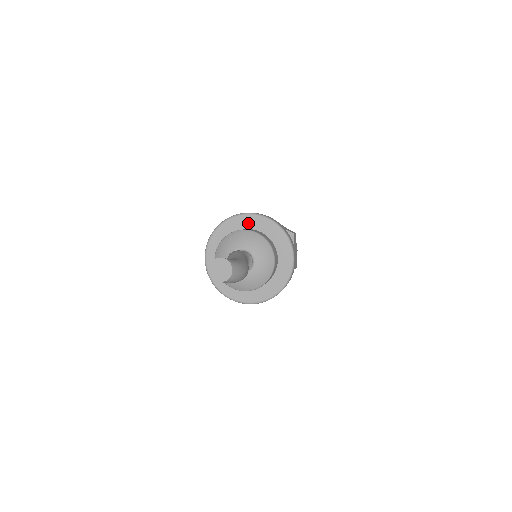
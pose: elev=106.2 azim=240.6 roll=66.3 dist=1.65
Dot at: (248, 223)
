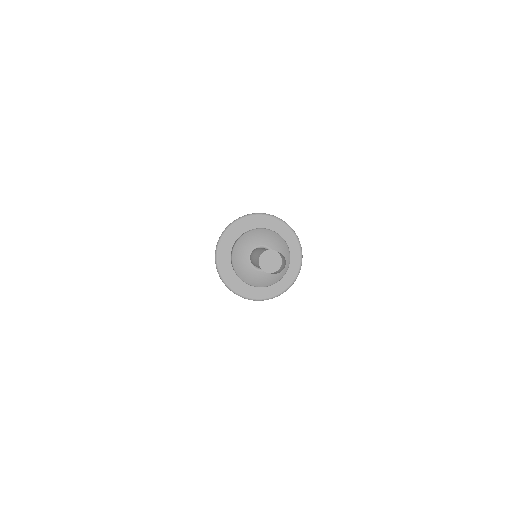
Dot at: (253, 223)
